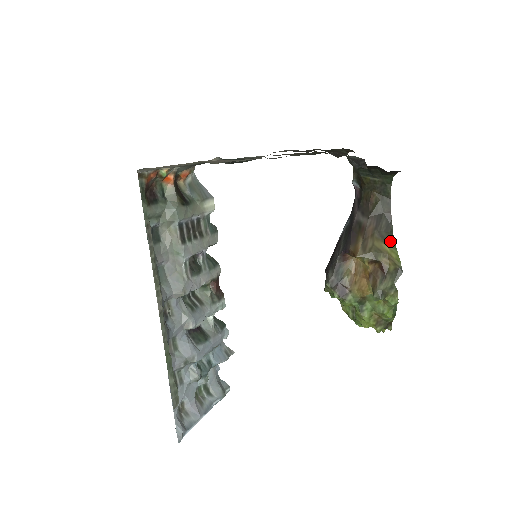
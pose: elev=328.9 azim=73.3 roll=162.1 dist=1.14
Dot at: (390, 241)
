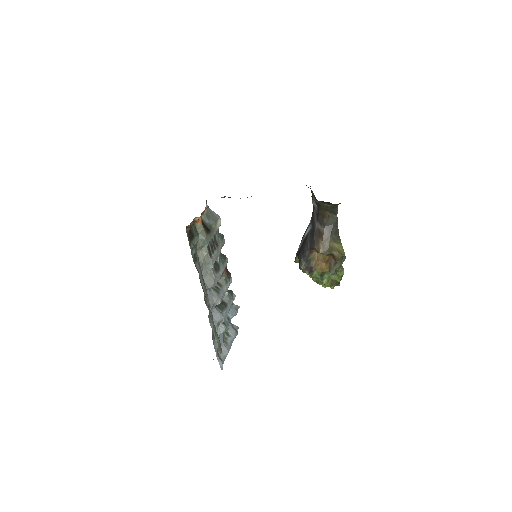
Dot at: (338, 240)
